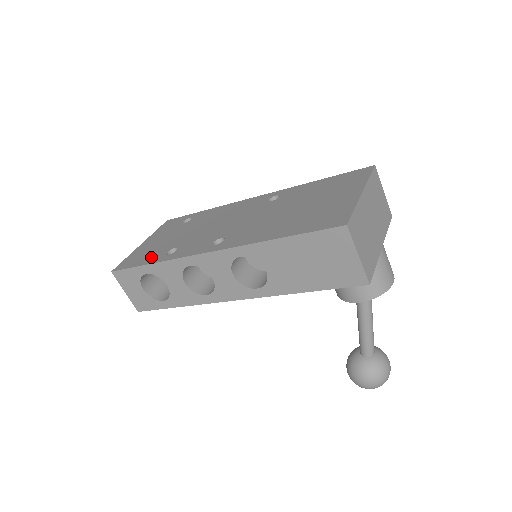
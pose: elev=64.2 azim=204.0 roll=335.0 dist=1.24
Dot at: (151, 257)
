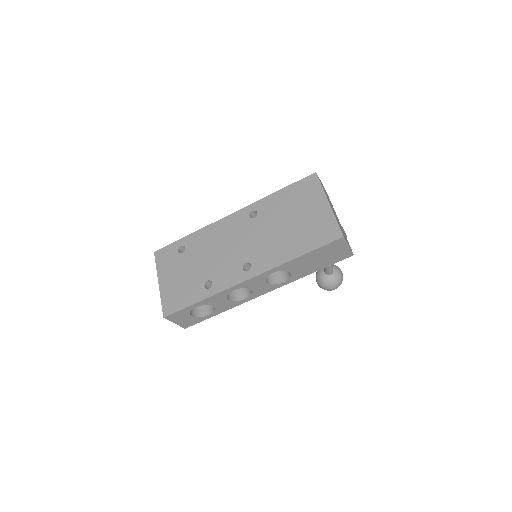
Dot at: (192, 295)
